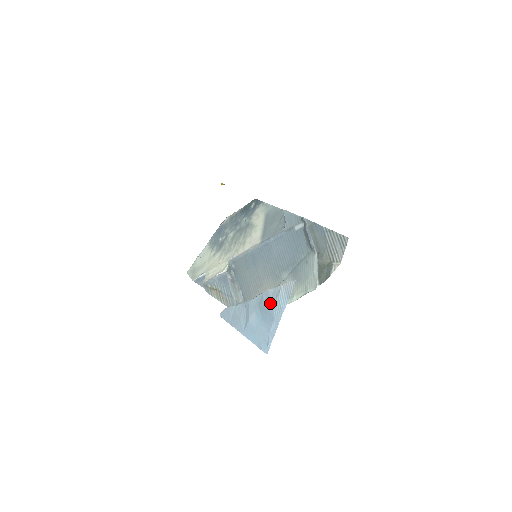
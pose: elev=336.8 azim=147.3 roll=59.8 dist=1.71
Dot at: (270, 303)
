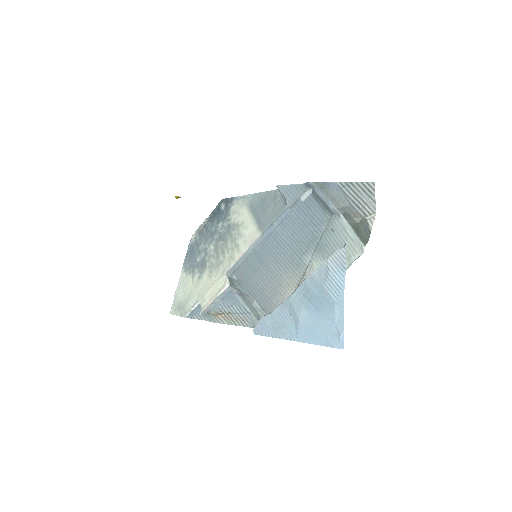
Dot at: (321, 287)
